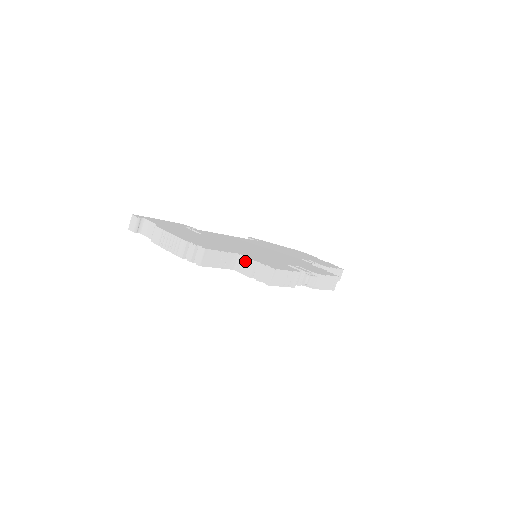
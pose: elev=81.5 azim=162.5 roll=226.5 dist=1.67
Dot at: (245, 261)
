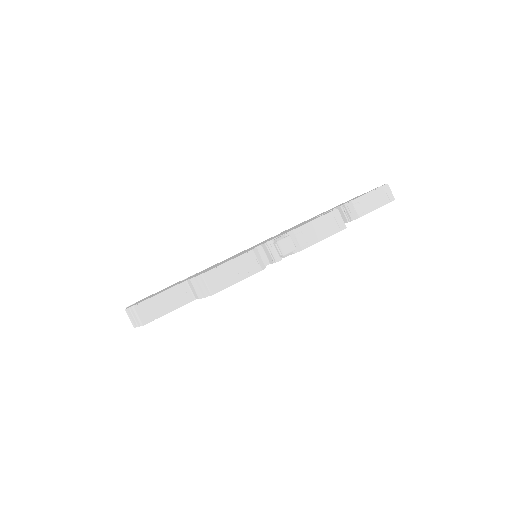
Dot at: (190, 284)
